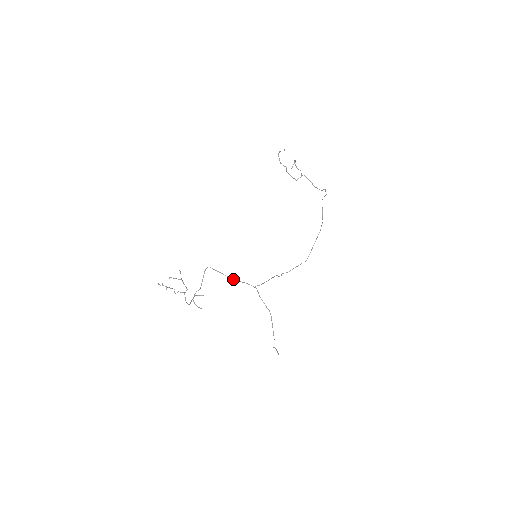
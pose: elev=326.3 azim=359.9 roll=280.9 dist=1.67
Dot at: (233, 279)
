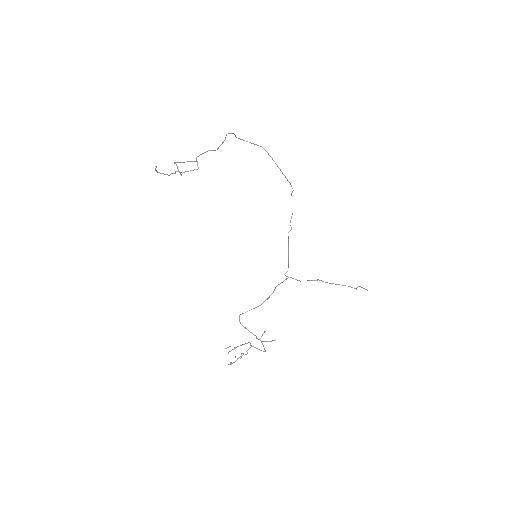
Dot at: occluded
